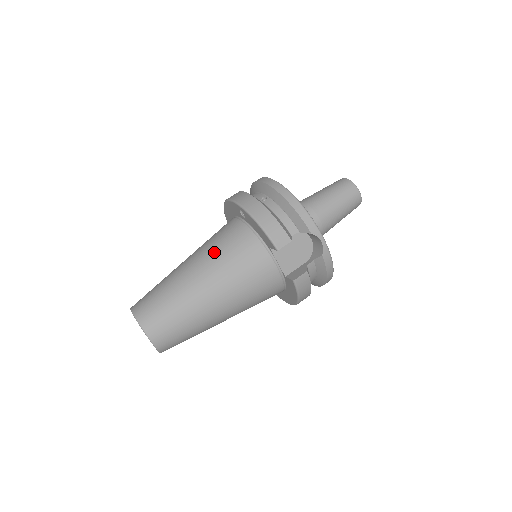
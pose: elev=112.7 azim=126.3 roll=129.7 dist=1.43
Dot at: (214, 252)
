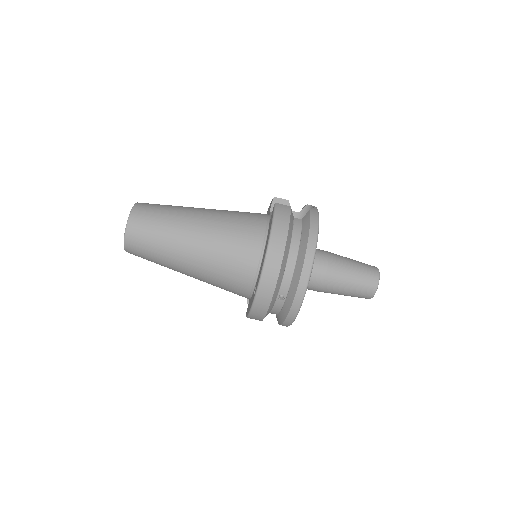
Dot at: (213, 276)
